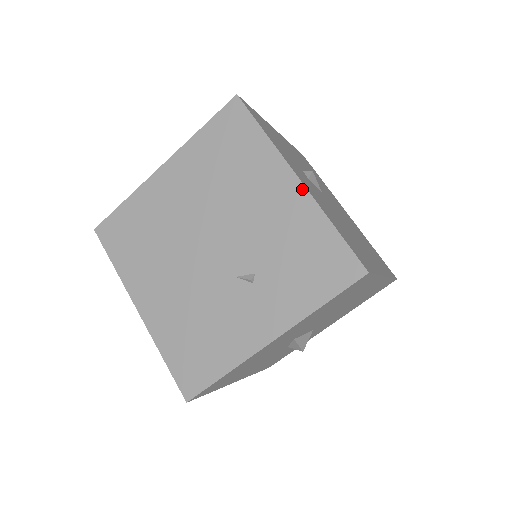
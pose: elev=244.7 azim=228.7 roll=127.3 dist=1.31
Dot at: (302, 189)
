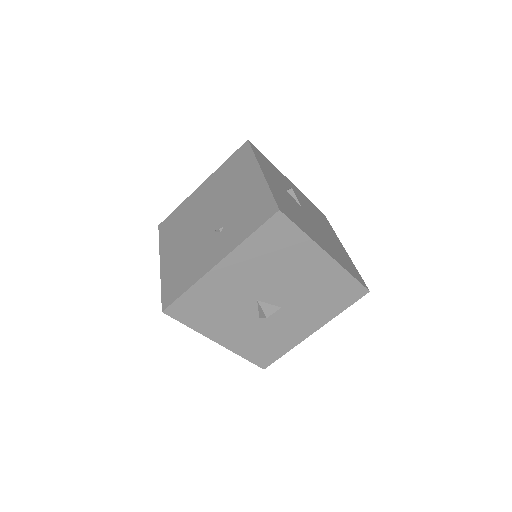
Dot at: (261, 176)
